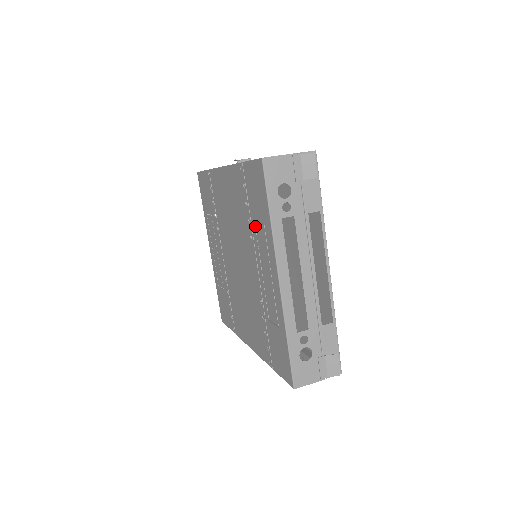
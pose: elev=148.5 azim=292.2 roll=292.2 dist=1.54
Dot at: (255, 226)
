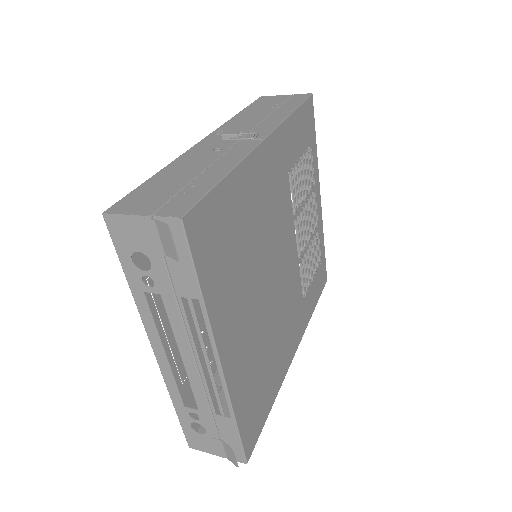
Dot at: occluded
